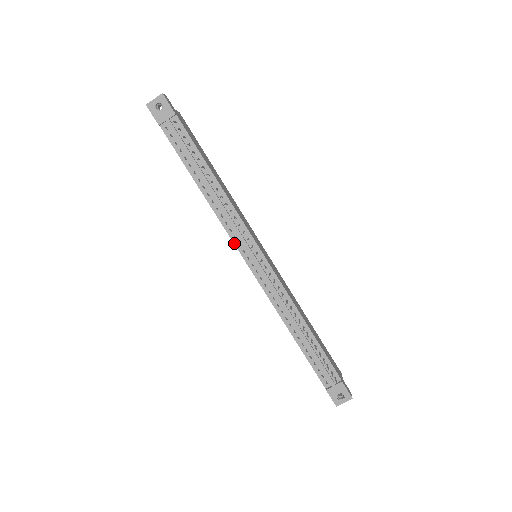
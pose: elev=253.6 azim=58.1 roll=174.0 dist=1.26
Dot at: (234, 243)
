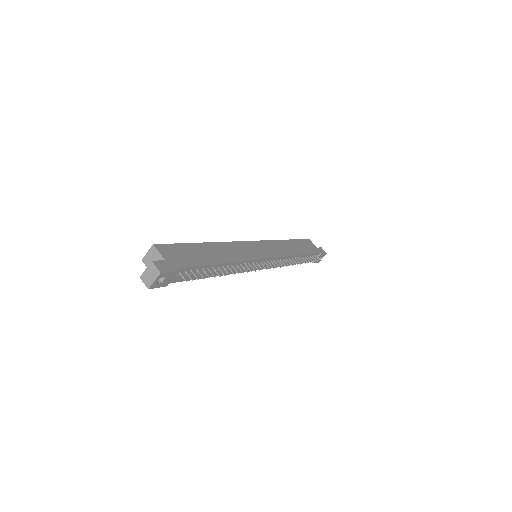
Dot at: occluded
